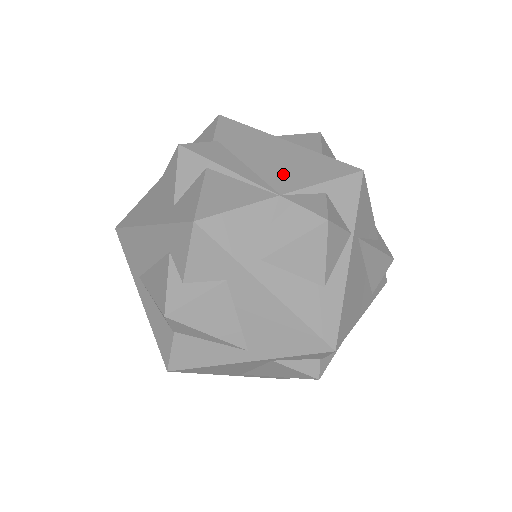
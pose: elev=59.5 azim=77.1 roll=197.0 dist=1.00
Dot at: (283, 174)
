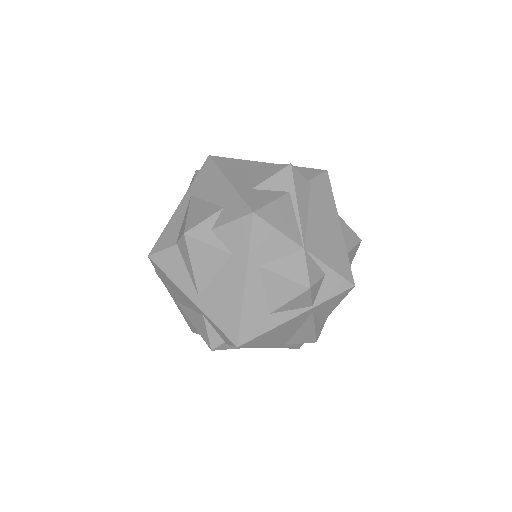
Dot at: (318, 241)
